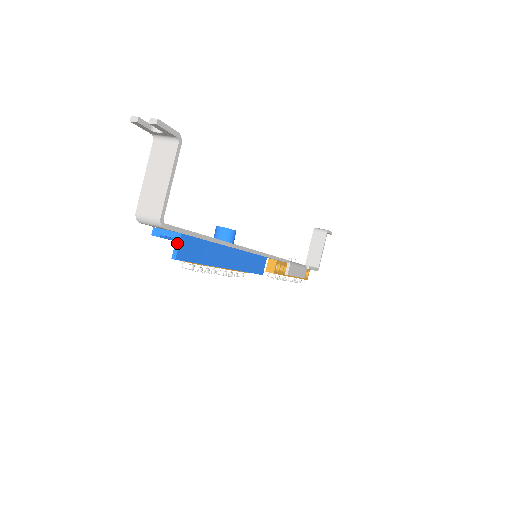
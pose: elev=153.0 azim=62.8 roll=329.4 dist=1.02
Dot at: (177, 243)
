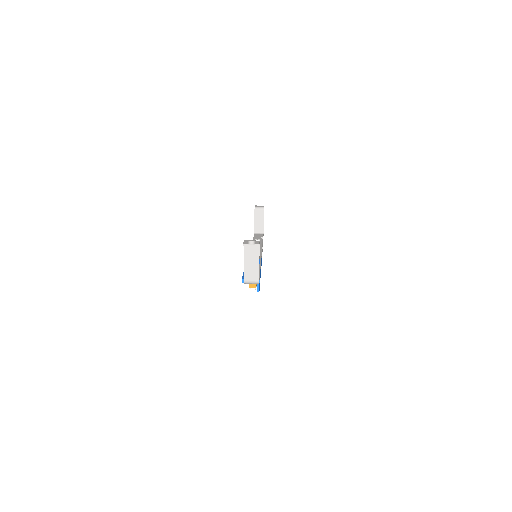
Dot at: (258, 285)
